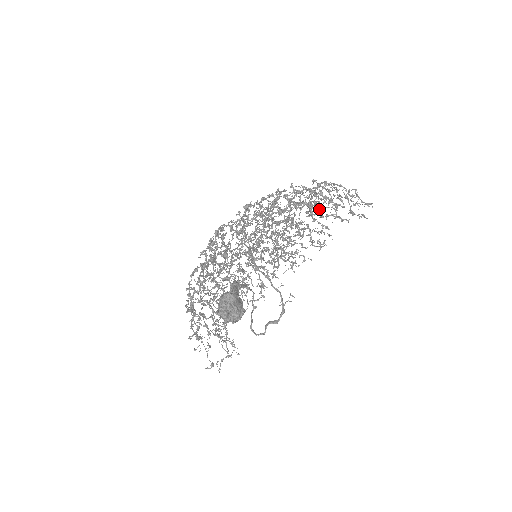
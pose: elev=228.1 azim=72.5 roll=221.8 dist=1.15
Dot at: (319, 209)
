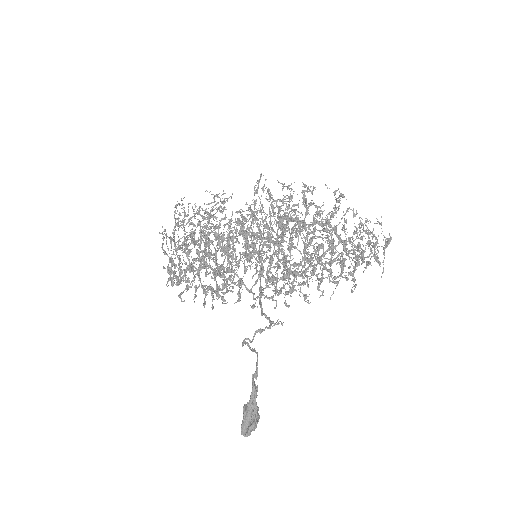
Dot at: (339, 206)
